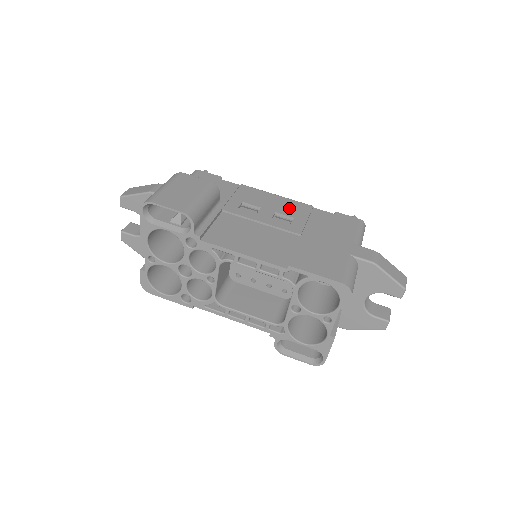
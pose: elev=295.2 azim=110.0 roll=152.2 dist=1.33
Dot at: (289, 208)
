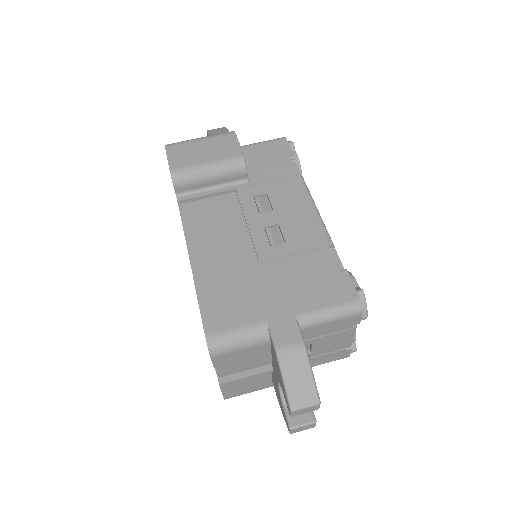
Dot at: (300, 229)
